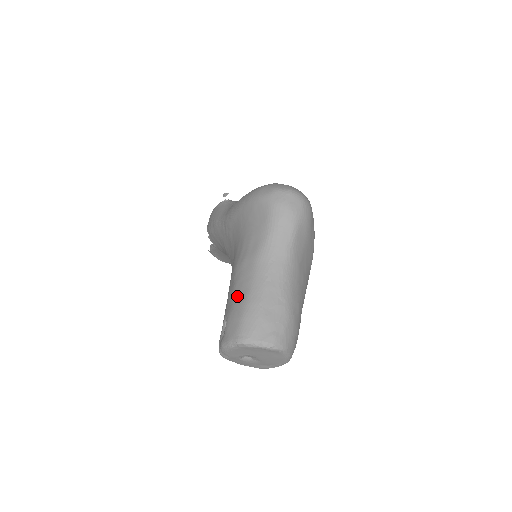
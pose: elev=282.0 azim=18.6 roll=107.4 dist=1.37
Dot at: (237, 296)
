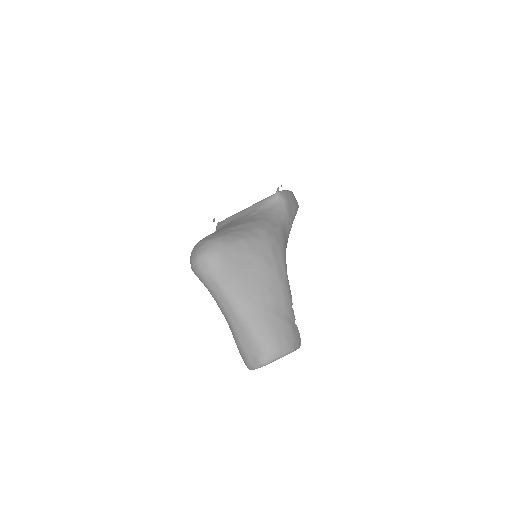
Dot at: occluded
